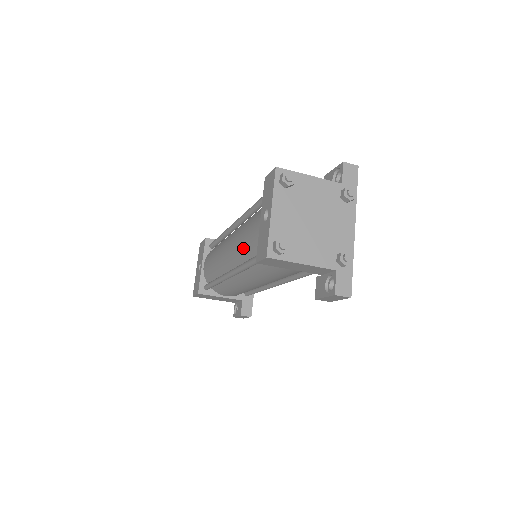
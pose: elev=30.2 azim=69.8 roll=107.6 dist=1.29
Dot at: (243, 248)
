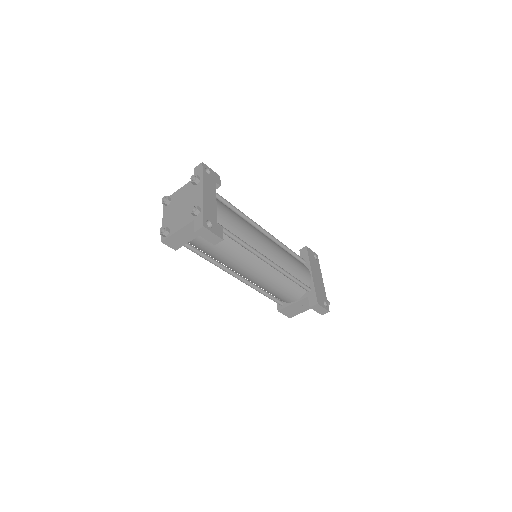
Dot at: occluded
